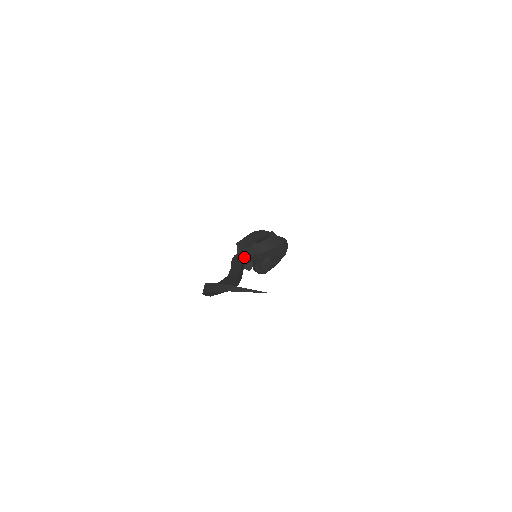
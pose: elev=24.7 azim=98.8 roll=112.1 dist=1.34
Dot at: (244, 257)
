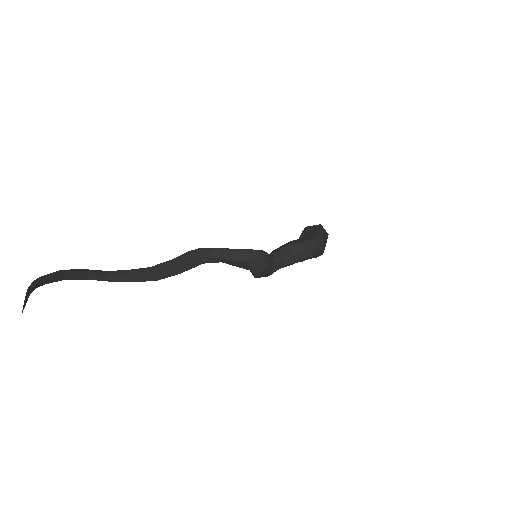
Dot at: (203, 255)
